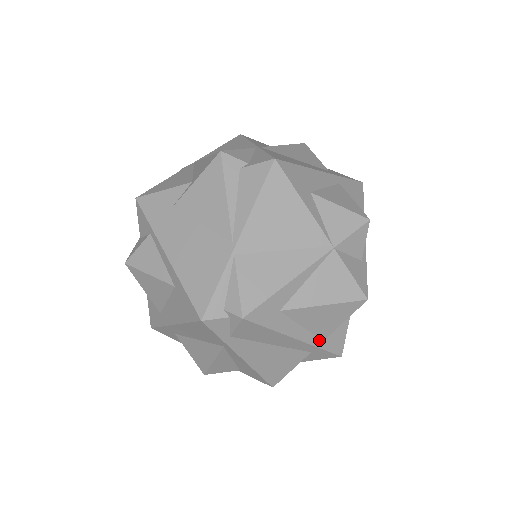
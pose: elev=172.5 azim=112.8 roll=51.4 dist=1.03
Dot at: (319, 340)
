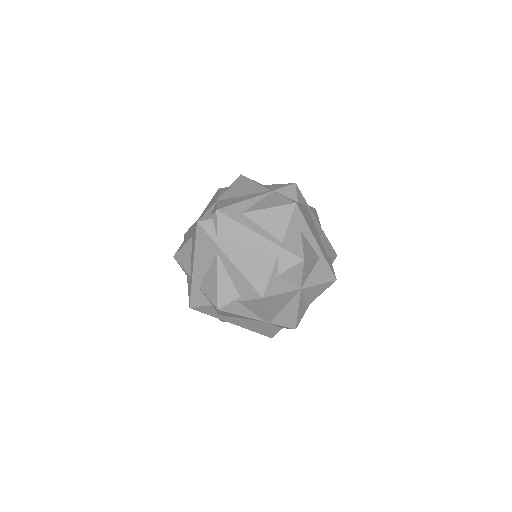
Dot at: (278, 241)
